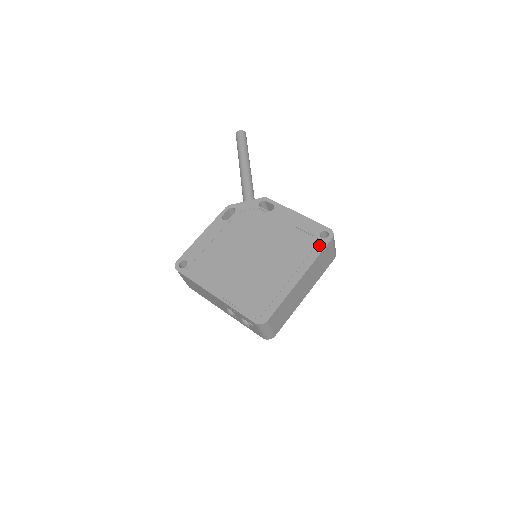
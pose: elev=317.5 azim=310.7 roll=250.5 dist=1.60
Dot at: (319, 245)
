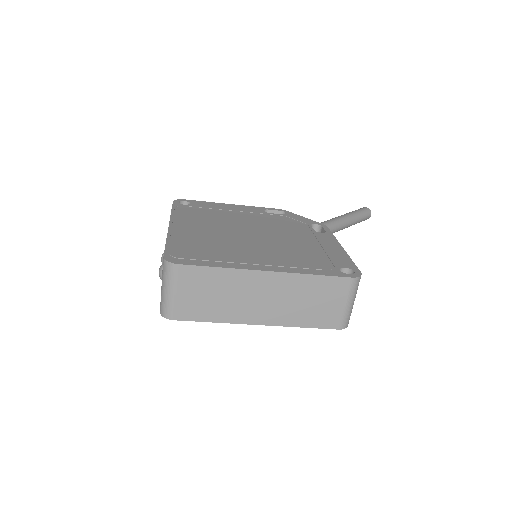
Dot at: (329, 271)
